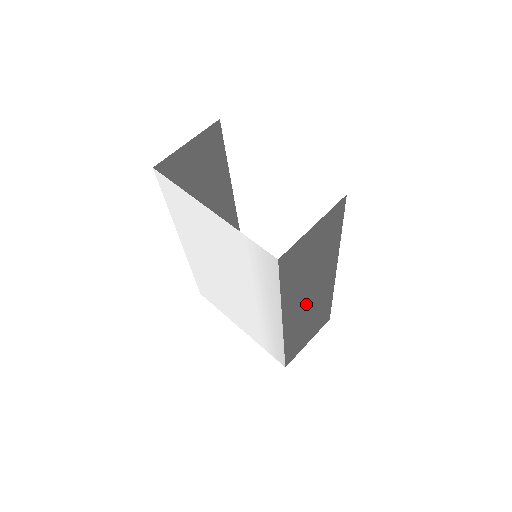
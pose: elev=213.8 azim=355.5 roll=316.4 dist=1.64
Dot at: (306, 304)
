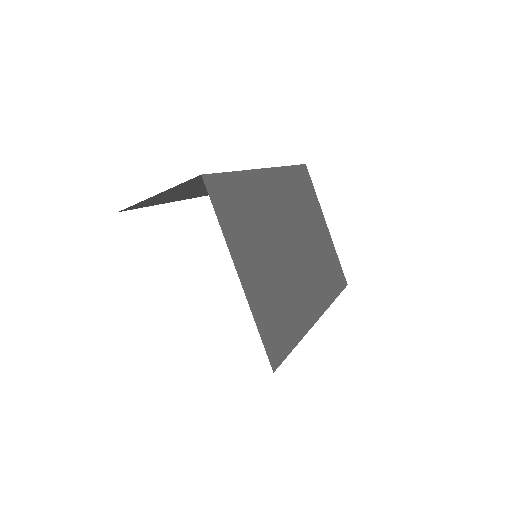
Dot at: occluded
